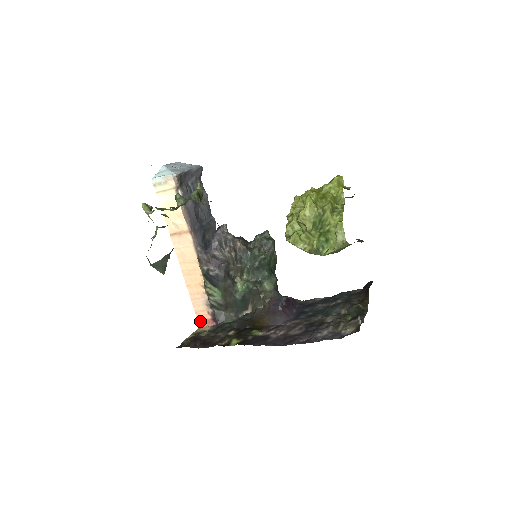
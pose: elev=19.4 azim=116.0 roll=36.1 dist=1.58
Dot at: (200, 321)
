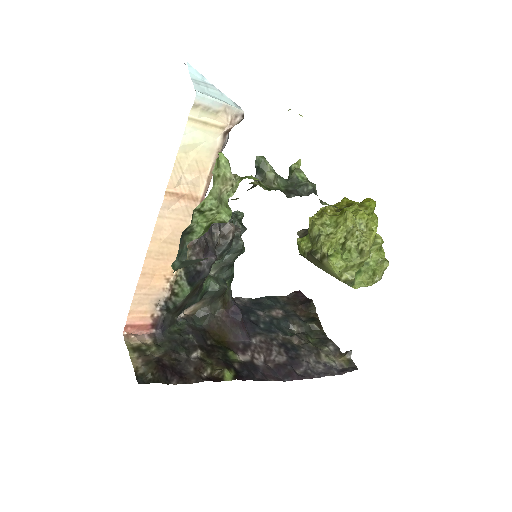
Dot at: (131, 325)
